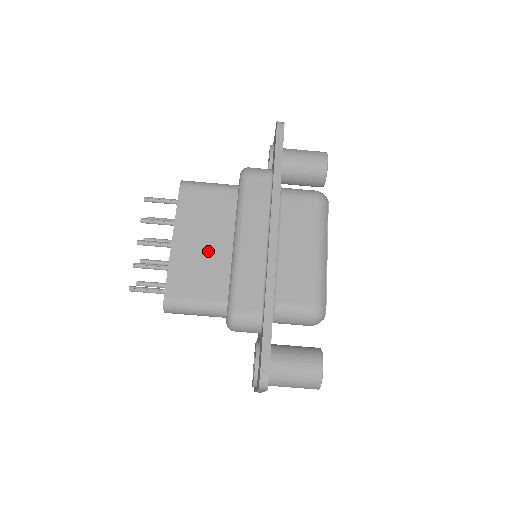
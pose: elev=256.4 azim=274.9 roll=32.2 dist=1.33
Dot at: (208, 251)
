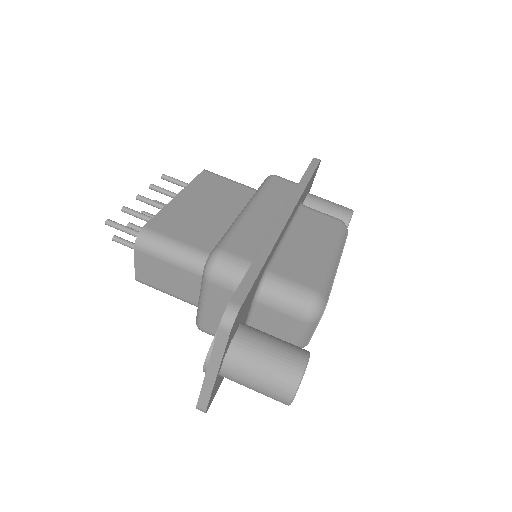
Dot at: (210, 214)
